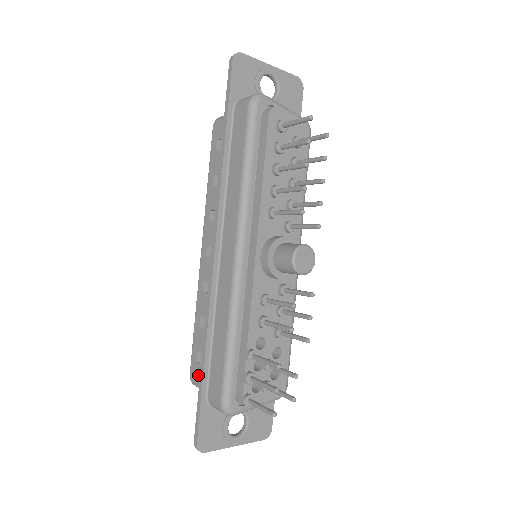
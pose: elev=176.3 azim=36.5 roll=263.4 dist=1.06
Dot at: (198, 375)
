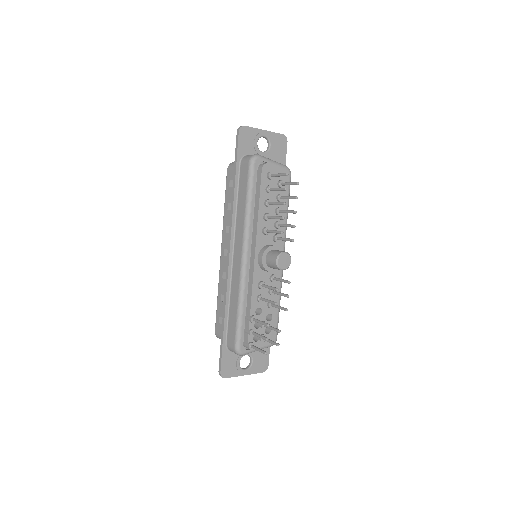
Dot at: (220, 331)
